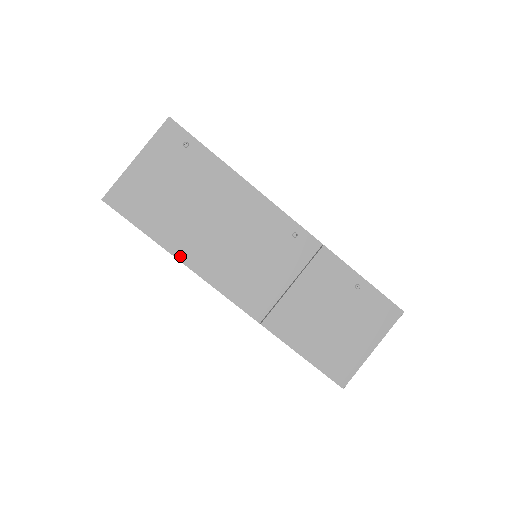
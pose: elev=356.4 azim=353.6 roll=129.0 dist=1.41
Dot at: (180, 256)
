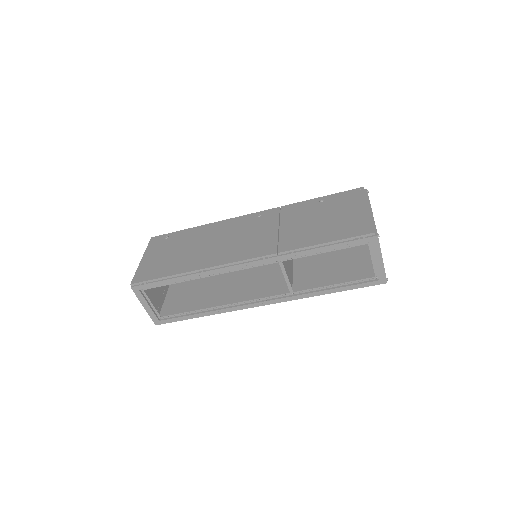
Dot at: (196, 269)
